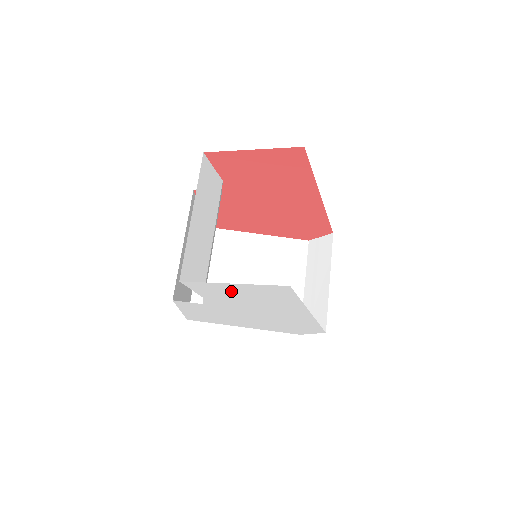
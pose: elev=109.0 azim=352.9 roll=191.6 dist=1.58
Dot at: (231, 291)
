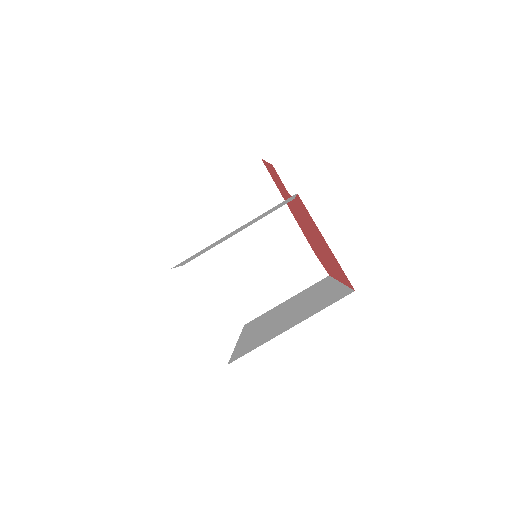
Dot at: occluded
